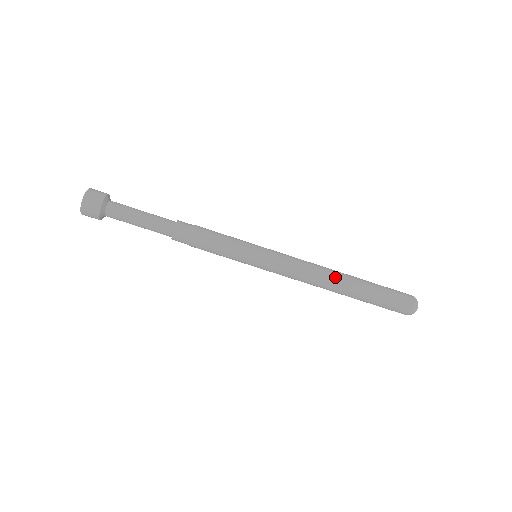
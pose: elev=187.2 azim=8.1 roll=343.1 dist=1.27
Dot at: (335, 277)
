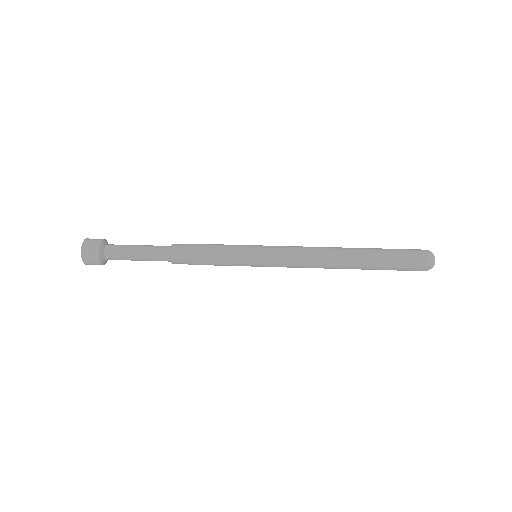
Dot at: (338, 248)
